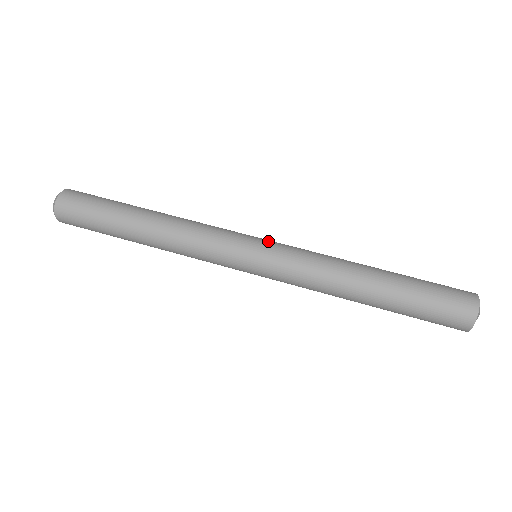
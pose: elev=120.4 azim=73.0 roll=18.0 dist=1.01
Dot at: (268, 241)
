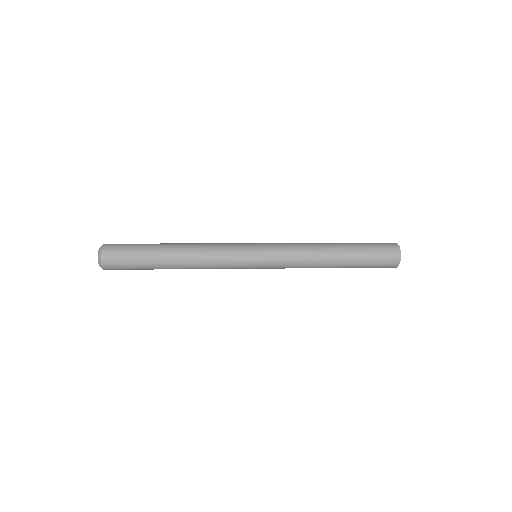
Dot at: occluded
